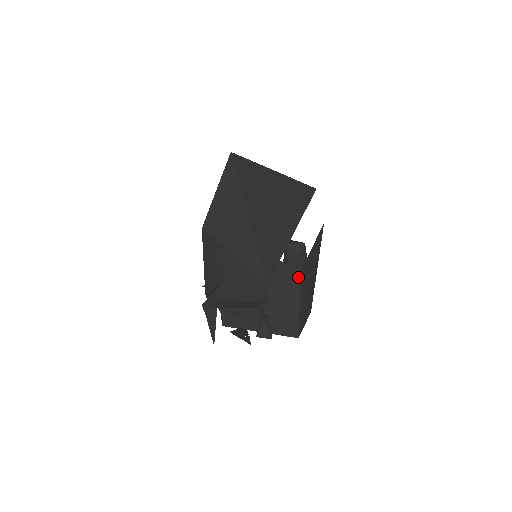
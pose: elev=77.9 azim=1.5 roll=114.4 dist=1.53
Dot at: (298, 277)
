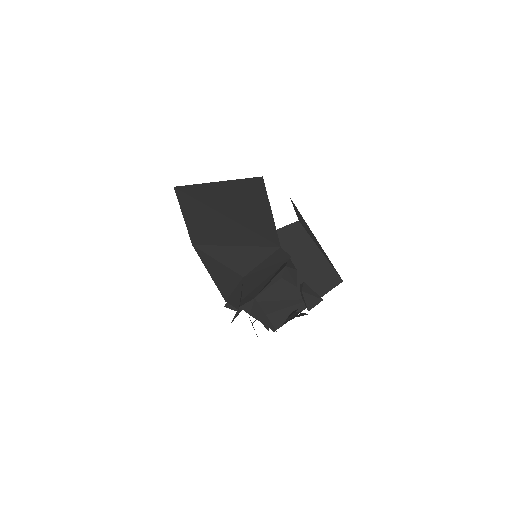
Dot at: (301, 229)
